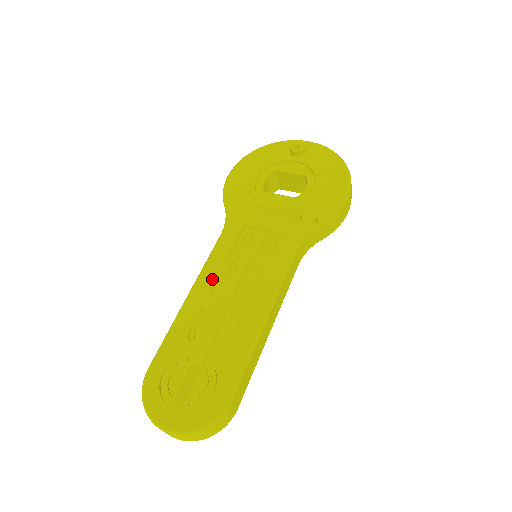
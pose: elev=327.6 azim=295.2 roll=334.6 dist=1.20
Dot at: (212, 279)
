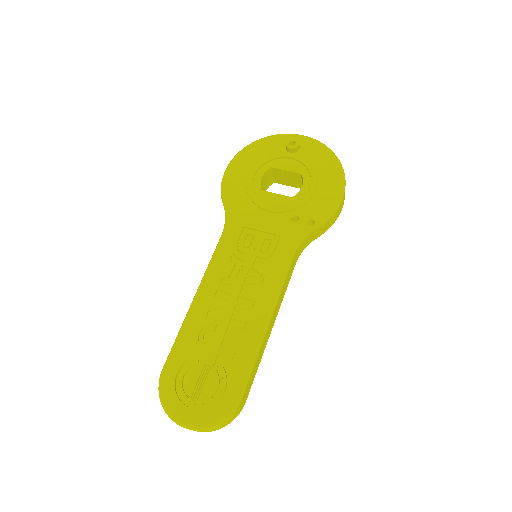
Dot at: (216, 281)
